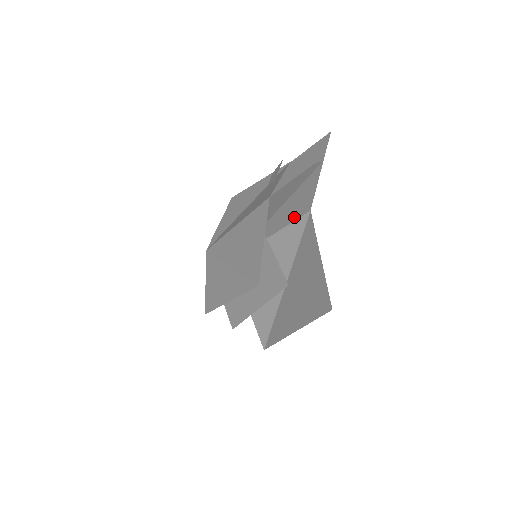
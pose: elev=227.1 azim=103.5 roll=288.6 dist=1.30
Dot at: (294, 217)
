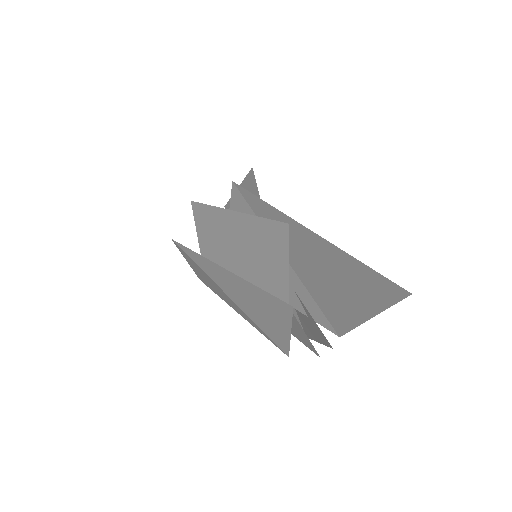
Dot at: occluded
